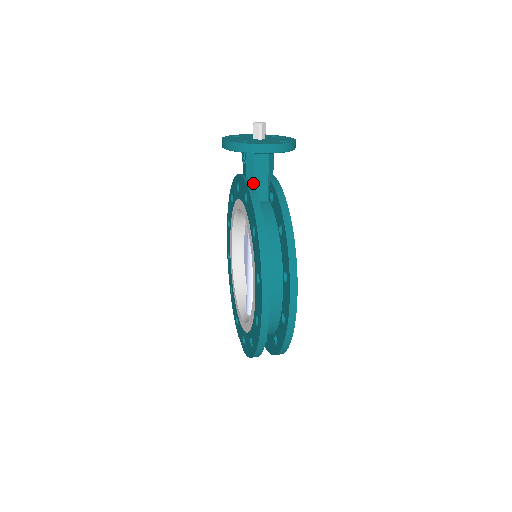
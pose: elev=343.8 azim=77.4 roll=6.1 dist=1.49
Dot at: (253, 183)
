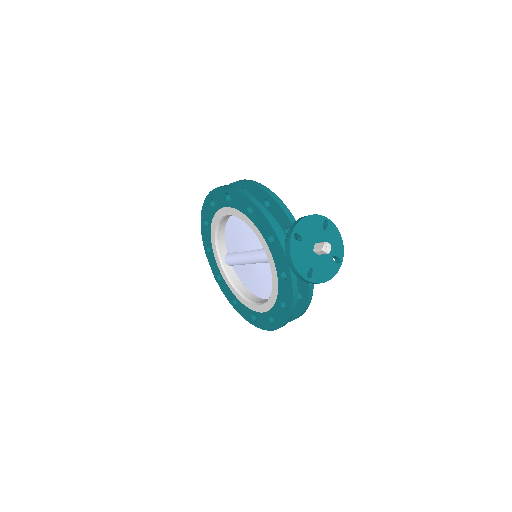
Dot at: occluded
